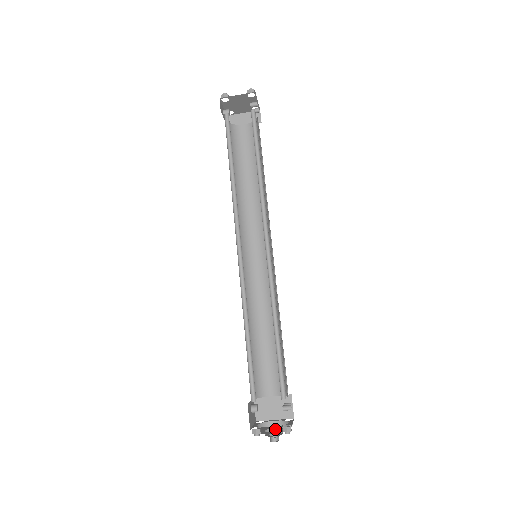
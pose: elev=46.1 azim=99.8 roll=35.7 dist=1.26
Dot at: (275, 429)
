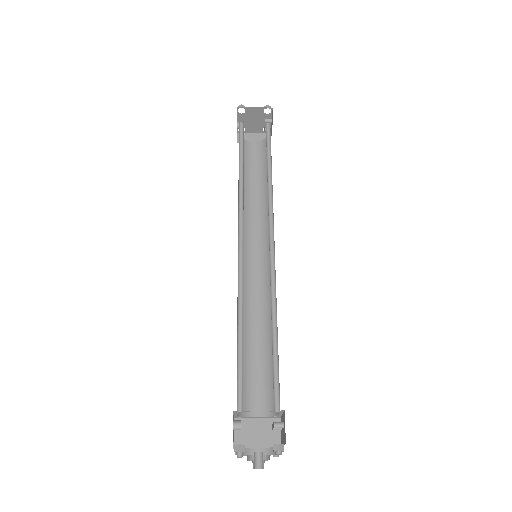
Dot at: (261, 452)
